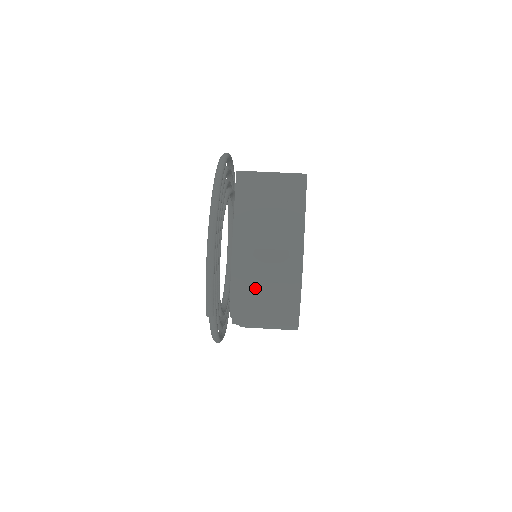
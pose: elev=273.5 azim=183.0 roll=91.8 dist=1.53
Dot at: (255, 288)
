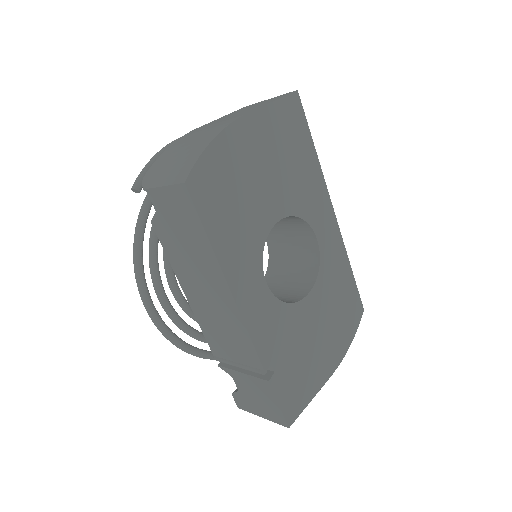
Dot at: (180, 148)
